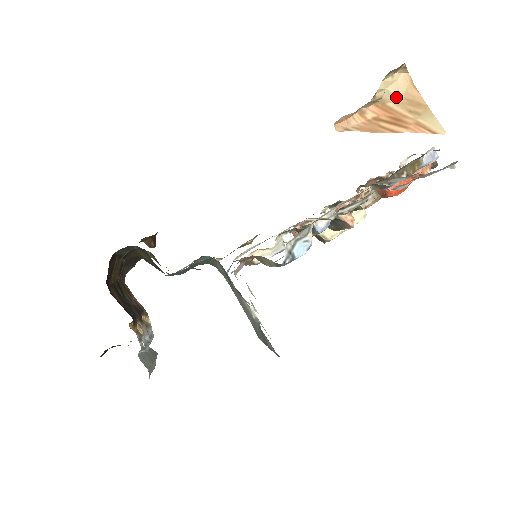
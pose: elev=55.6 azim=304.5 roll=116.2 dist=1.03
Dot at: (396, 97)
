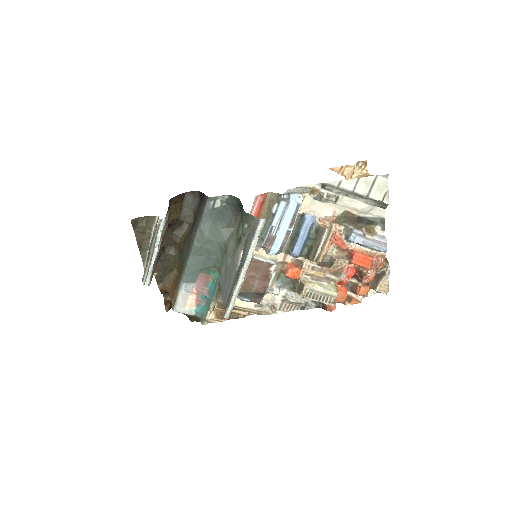
Dot at: (361, 177)
